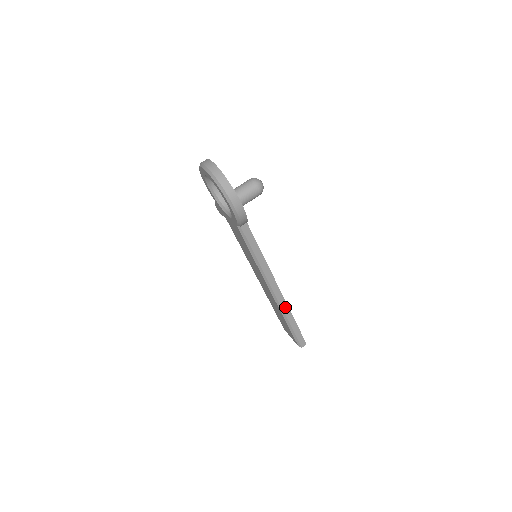
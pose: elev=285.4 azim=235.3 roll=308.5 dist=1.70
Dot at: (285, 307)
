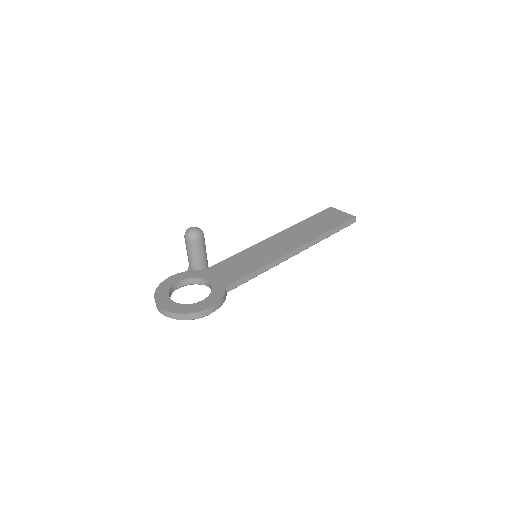
Dot at: (313, 242)
